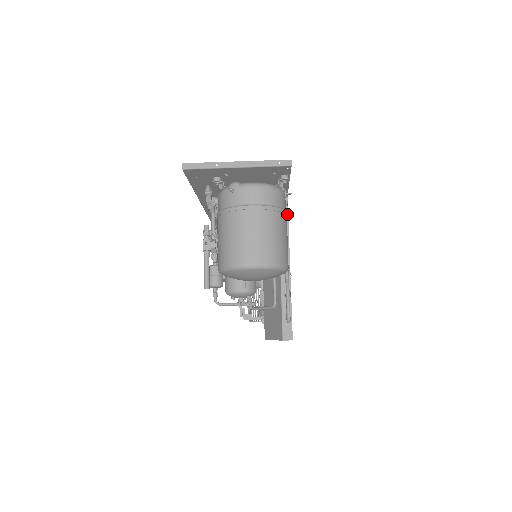
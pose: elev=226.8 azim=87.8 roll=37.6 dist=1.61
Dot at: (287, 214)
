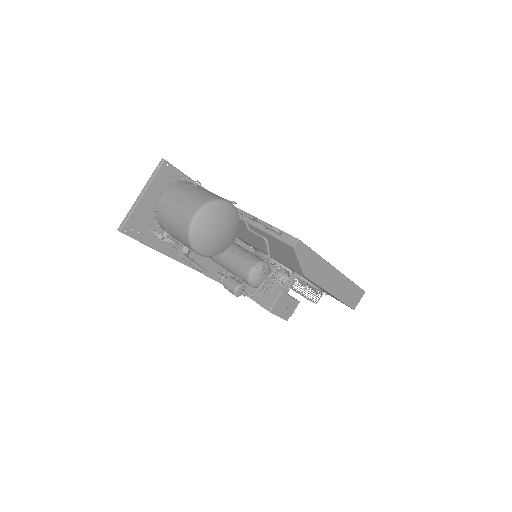
Dot at: occluded
